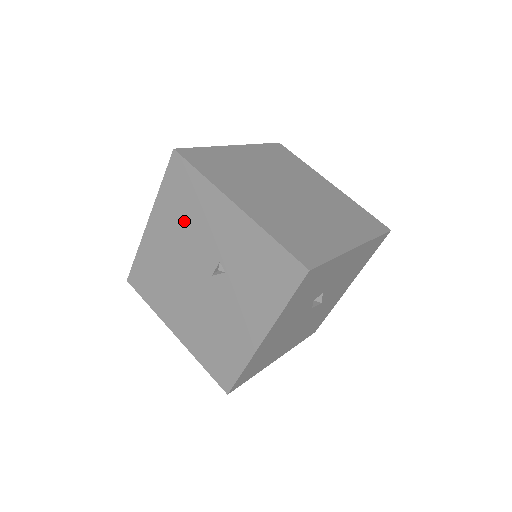
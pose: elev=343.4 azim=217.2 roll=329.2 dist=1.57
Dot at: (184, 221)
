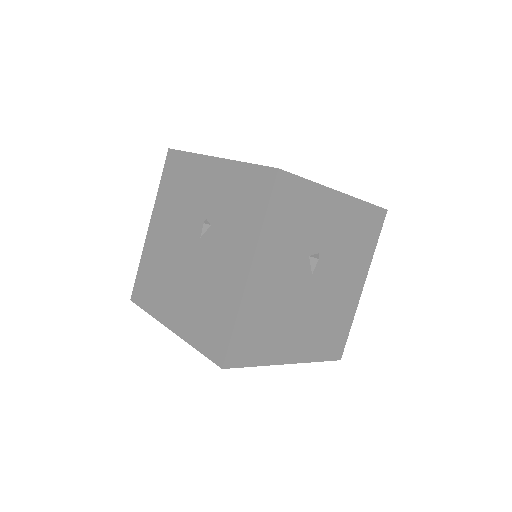
Dot at: (177, 203)
